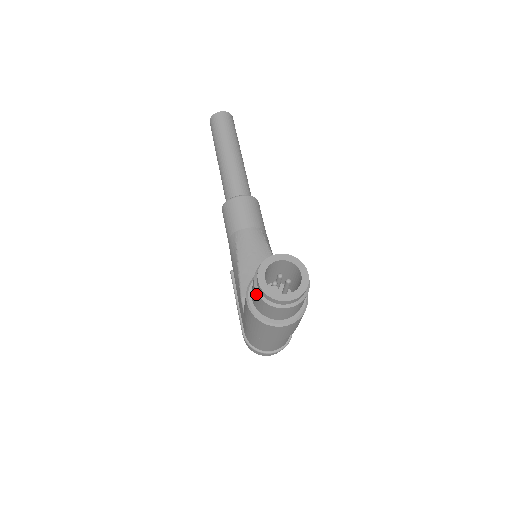
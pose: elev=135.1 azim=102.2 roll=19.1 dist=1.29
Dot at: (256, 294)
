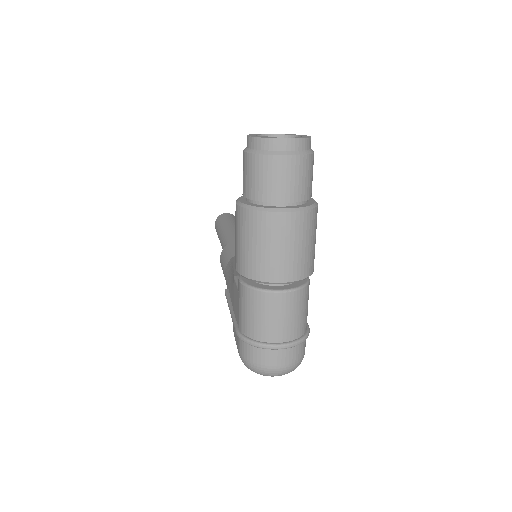
Dot at: (245, 158)
